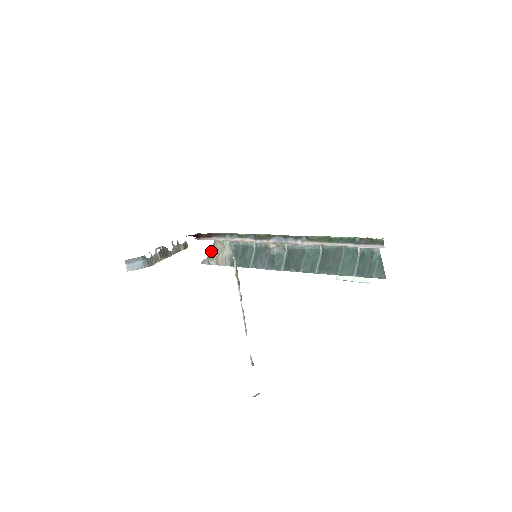
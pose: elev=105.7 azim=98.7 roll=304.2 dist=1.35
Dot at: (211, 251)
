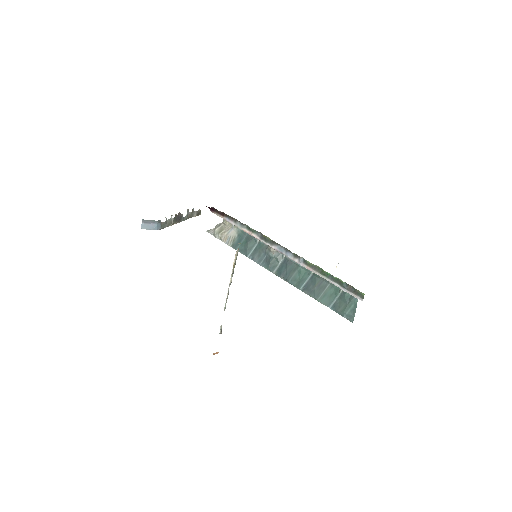
Dot at: (219, 225)
